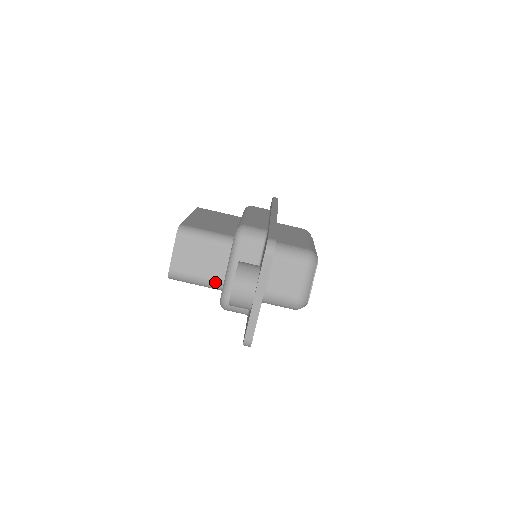
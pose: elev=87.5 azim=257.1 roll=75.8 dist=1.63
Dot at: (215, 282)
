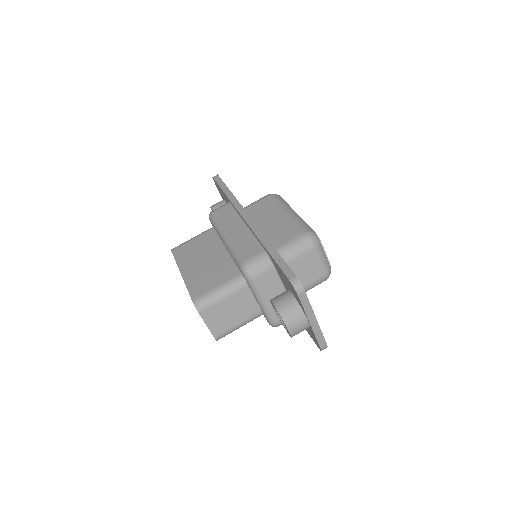
Dot at: (255, 316)
